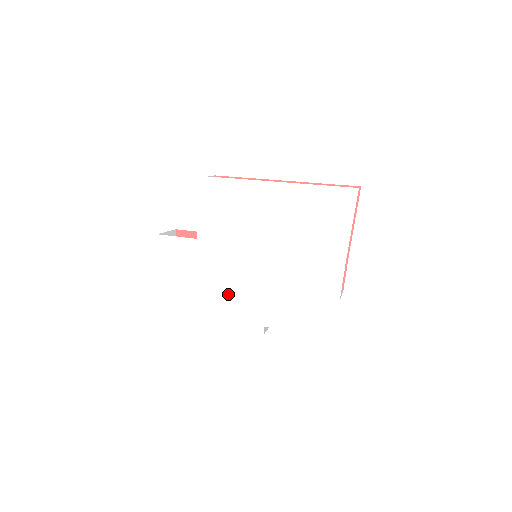
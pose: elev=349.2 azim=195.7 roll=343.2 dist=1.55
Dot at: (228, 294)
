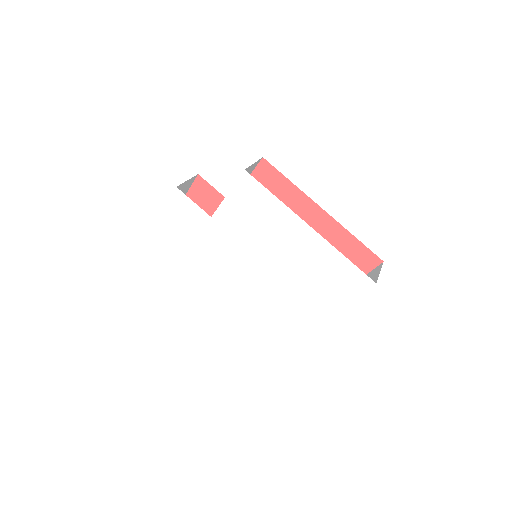
Dot at: (213, 274)
